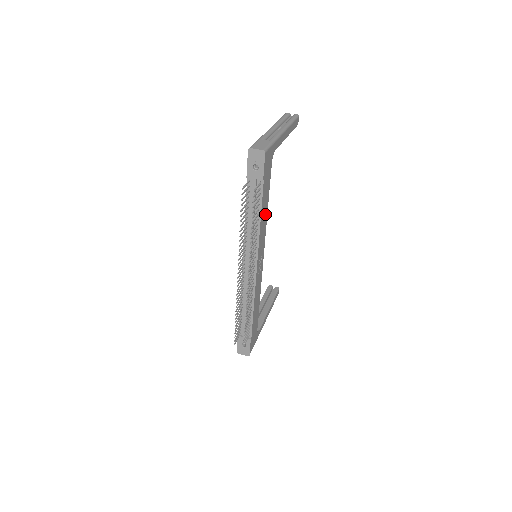
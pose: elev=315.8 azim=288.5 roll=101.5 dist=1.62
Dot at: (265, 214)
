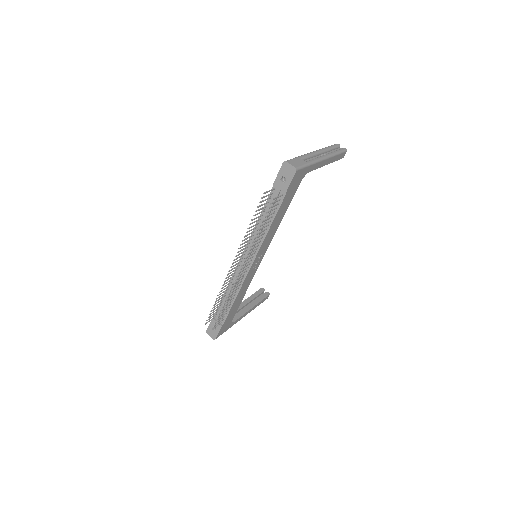
Dot at: (277, 223)
